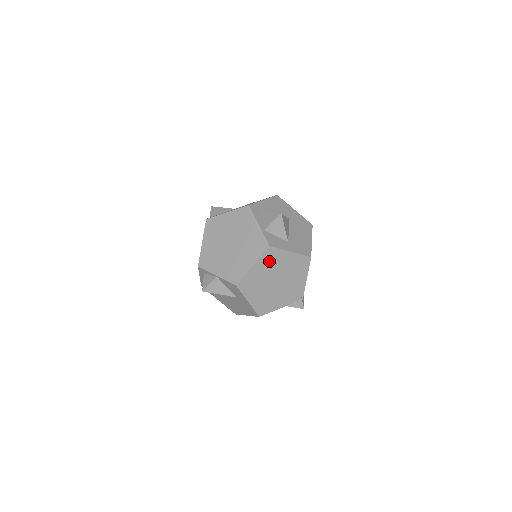
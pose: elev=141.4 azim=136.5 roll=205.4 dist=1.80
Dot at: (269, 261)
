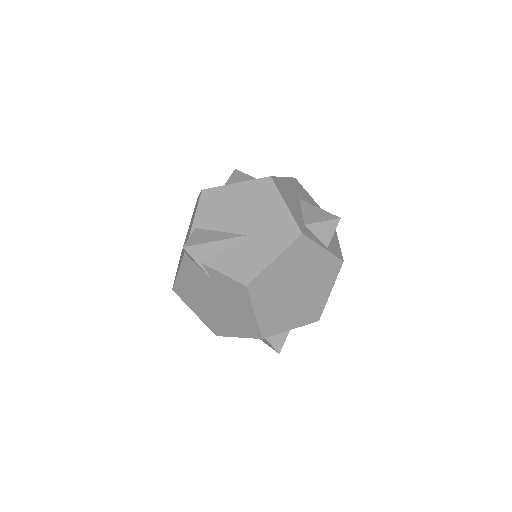
Dot at: occluded
